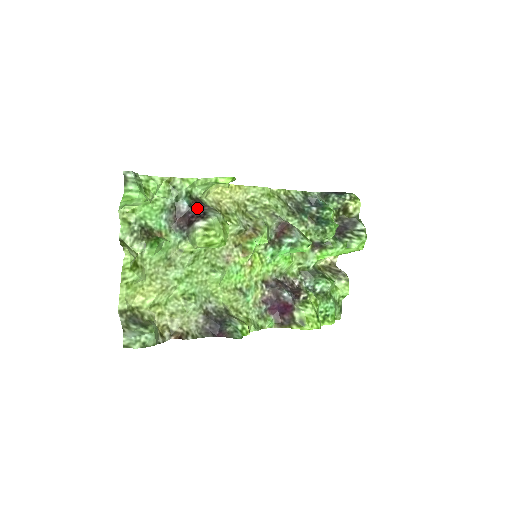
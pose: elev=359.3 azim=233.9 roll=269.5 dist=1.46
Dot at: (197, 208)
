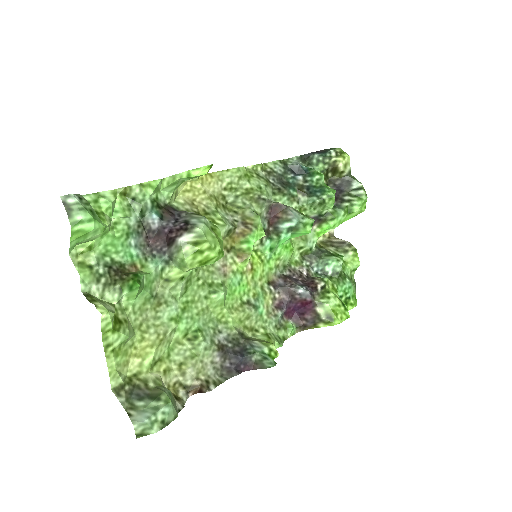
Dot at: (172, 218)
